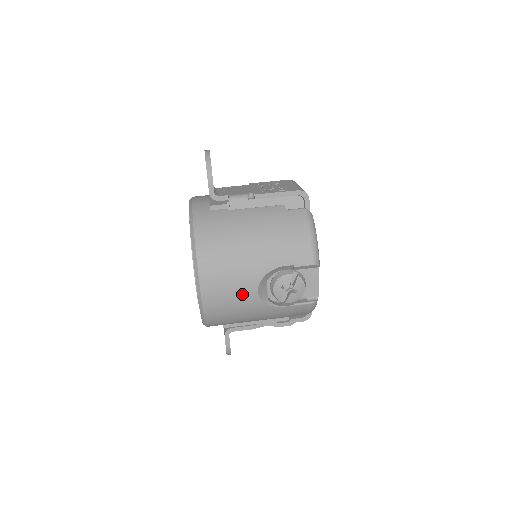
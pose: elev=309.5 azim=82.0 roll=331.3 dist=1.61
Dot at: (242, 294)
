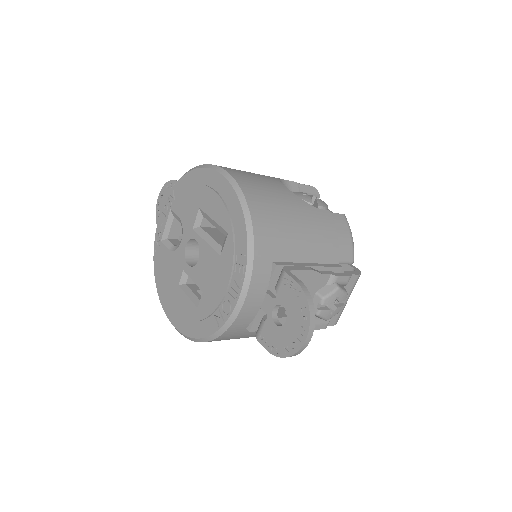
Dot at: (270, 183)
